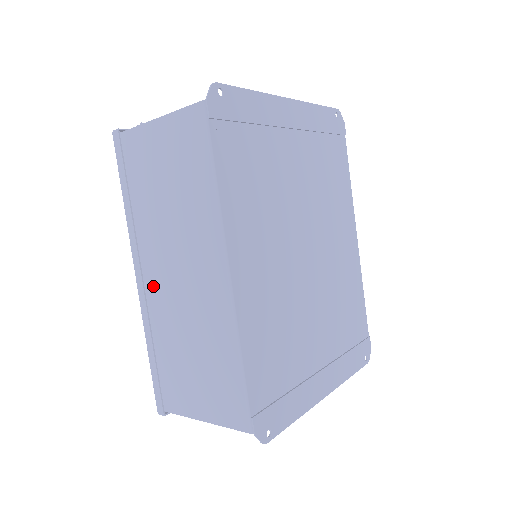
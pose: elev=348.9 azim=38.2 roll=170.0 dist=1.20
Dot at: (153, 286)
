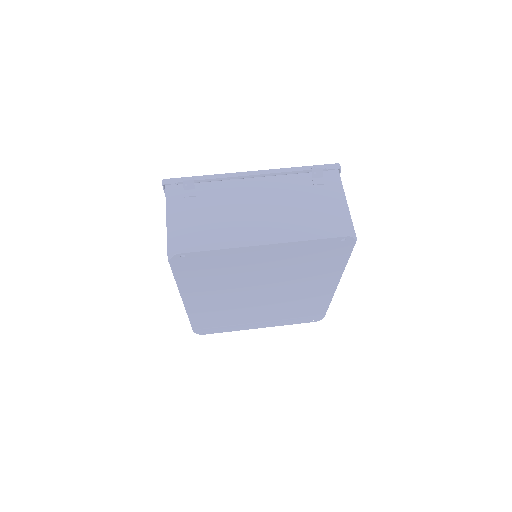
Dot at: occluded
